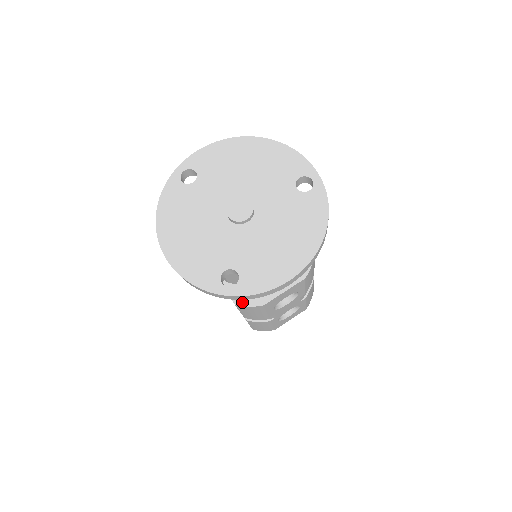
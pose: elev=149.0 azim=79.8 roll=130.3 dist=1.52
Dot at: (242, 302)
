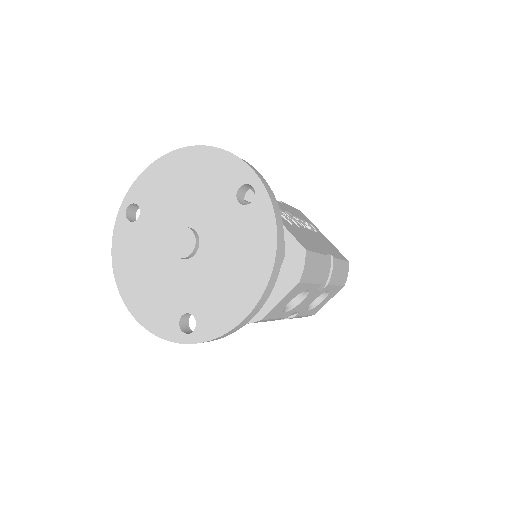
Dot at: occluded
